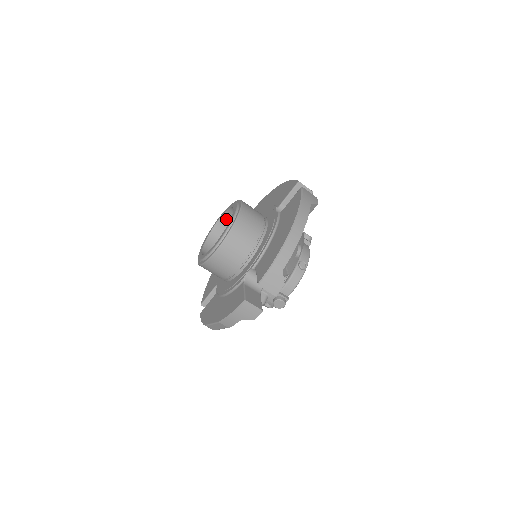
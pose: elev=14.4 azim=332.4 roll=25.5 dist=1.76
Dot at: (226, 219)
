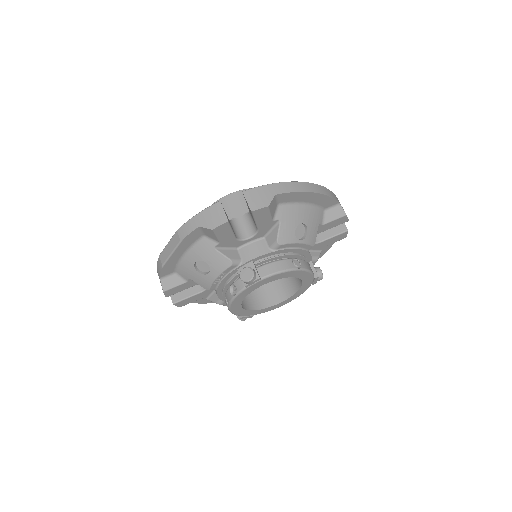
Dot at: occluded
